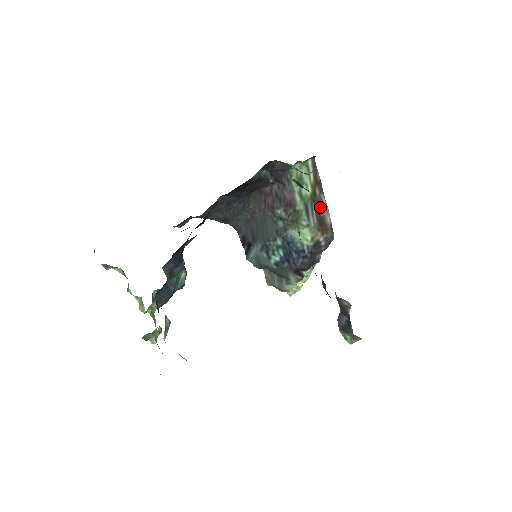
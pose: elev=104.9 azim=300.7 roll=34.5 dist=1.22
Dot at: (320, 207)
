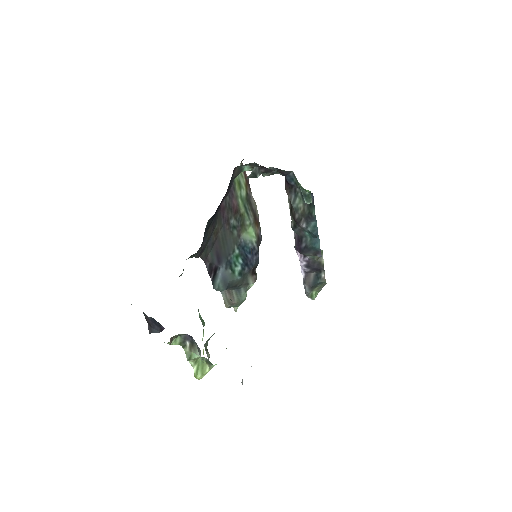
Dot at: (252, 204)
